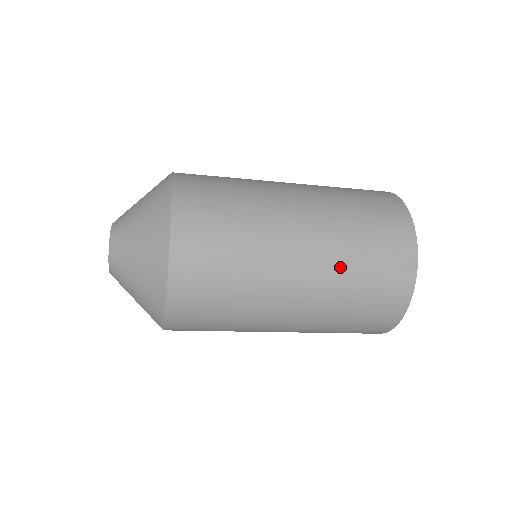
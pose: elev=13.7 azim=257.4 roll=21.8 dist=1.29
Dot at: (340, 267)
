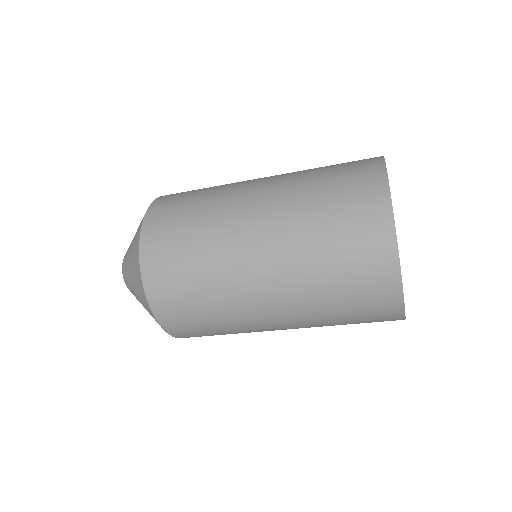
Dot at: (297, 196)
